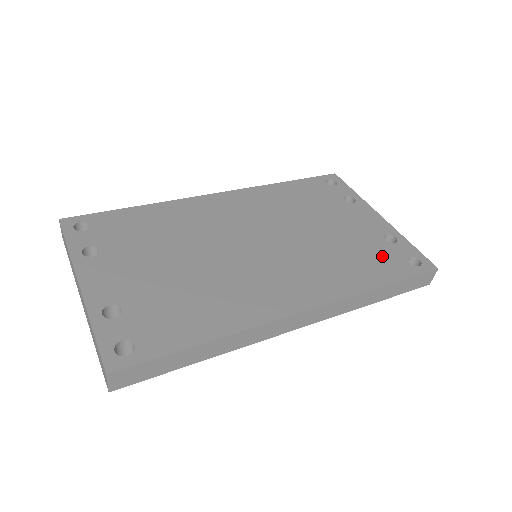
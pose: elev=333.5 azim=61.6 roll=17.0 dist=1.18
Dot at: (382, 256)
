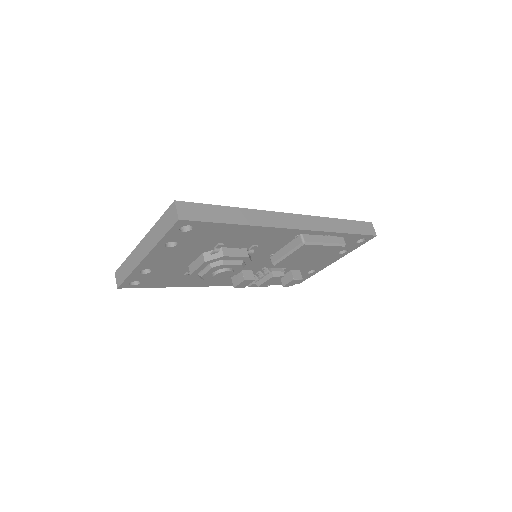
Dot at: occluded
